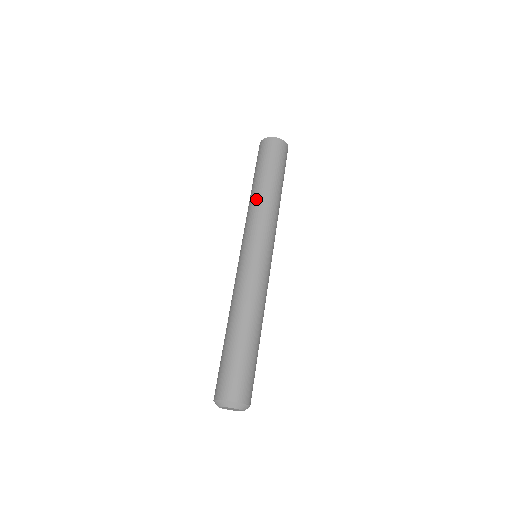
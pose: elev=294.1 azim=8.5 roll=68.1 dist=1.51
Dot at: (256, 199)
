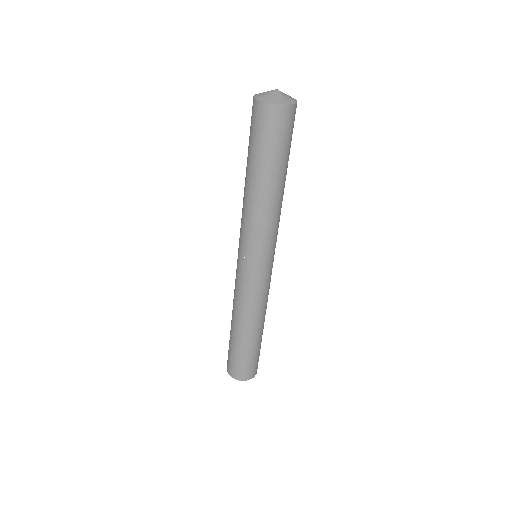
Dot at: (256, 205)
